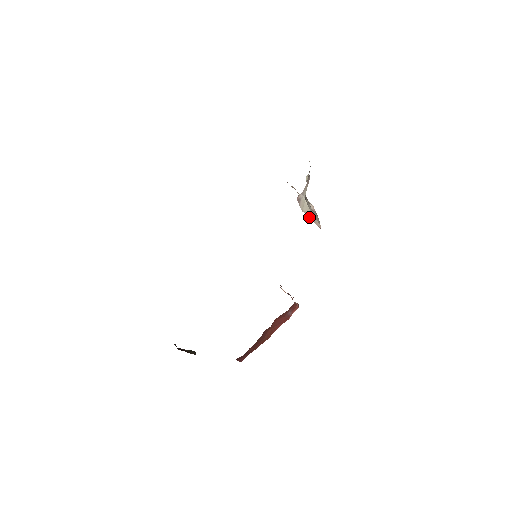
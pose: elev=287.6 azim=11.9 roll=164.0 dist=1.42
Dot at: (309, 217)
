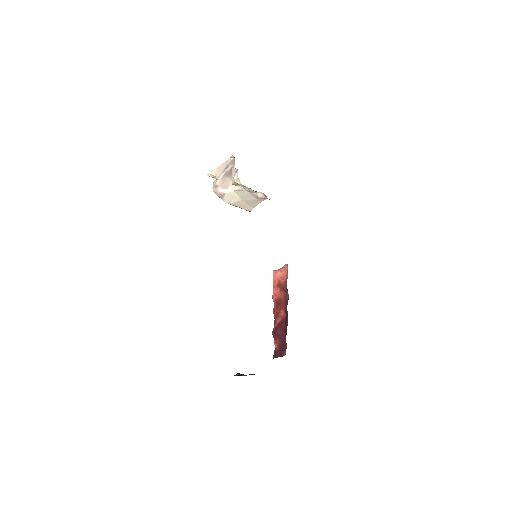
Dot at: (236, 206)
